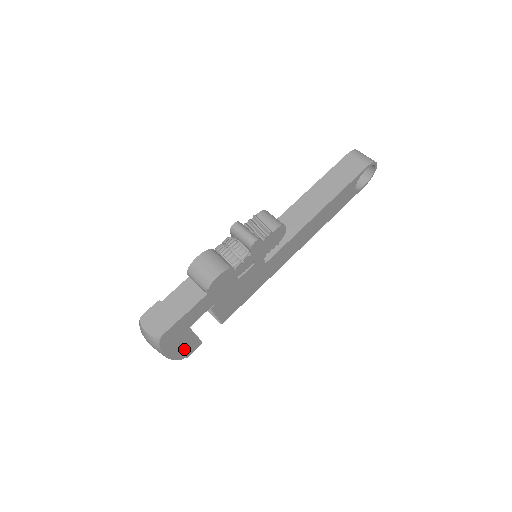
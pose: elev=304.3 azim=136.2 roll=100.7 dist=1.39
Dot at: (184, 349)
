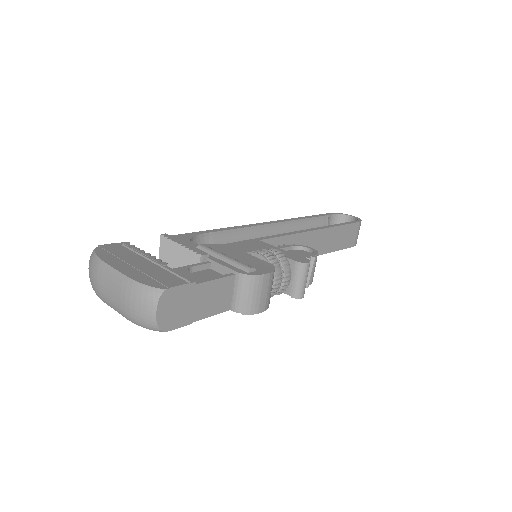
Dot at: occluded
